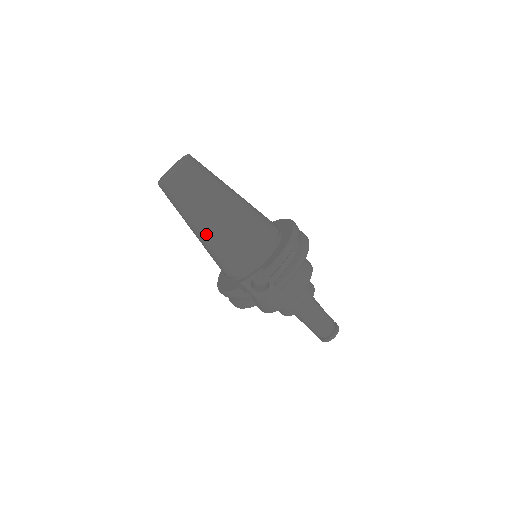
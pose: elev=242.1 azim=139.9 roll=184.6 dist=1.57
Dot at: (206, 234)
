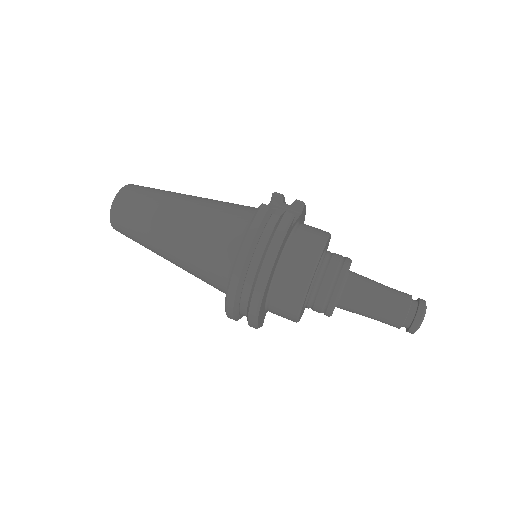
Dot at: (189, 204)
